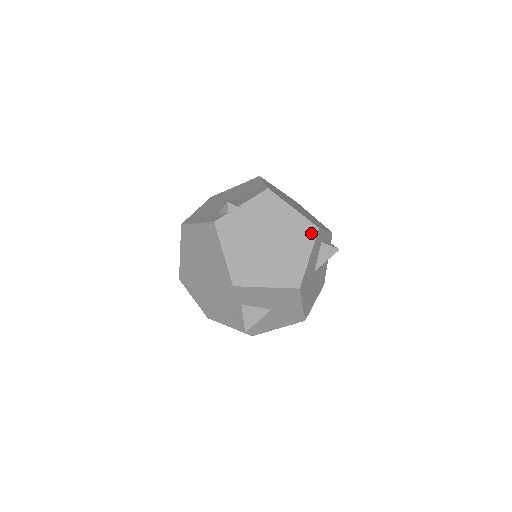
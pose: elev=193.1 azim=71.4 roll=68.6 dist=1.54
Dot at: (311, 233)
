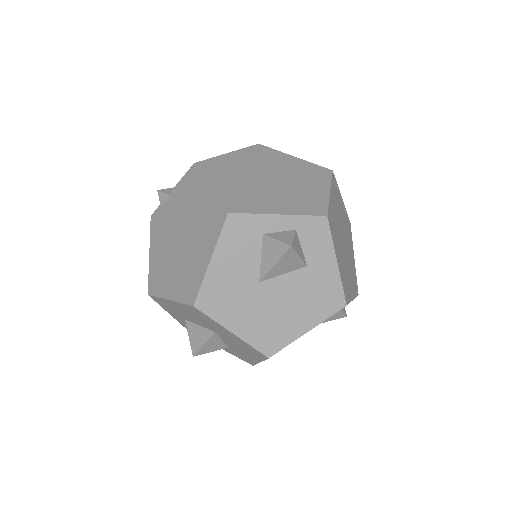
Dot at: (219, 222)
